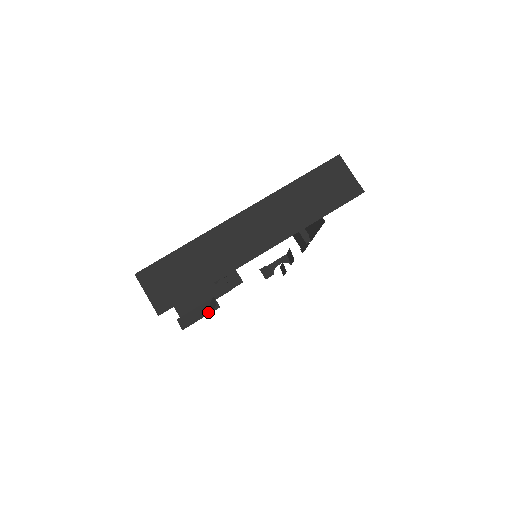
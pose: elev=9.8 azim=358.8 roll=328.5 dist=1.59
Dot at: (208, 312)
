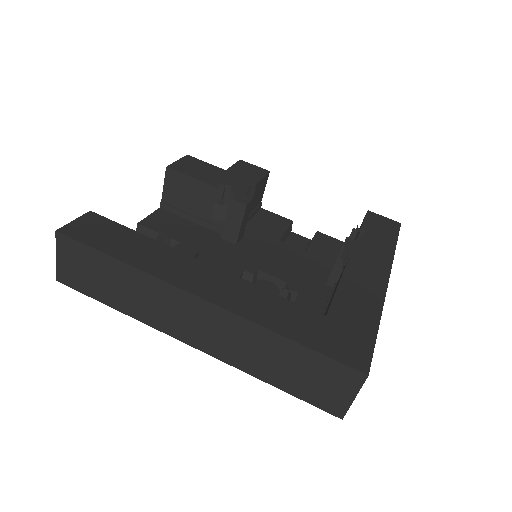
Dot at: occluded
